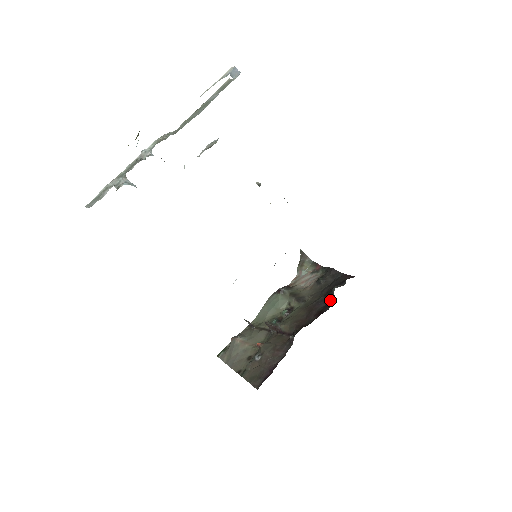
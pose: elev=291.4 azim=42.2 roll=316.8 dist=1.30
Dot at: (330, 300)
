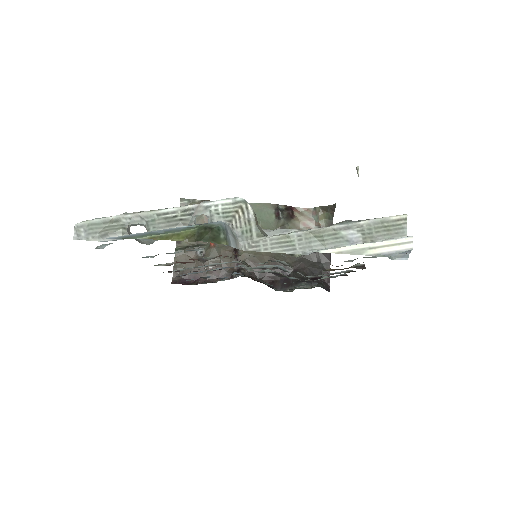
Dot at: (291, 283)
